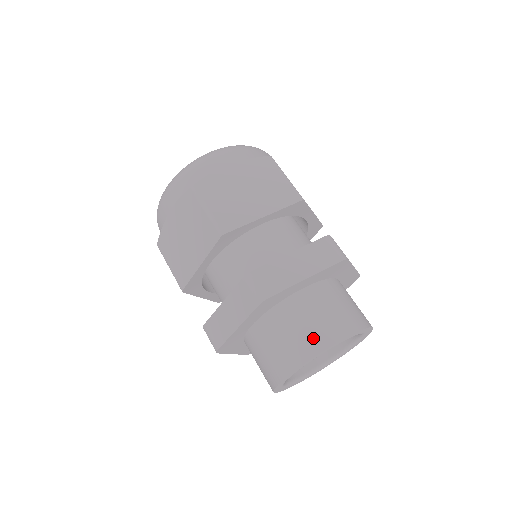
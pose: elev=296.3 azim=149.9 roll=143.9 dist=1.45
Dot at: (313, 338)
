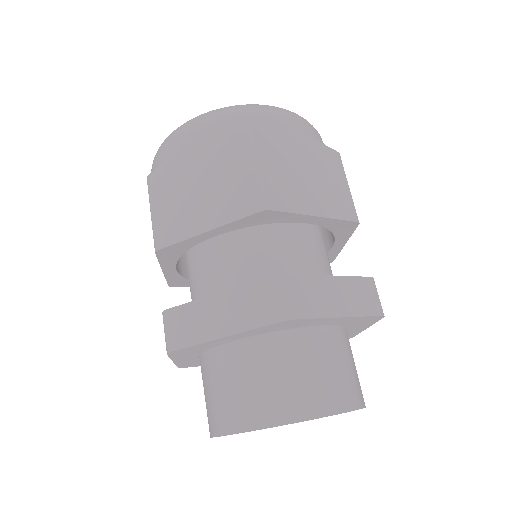
Dot at: (315, 395)
